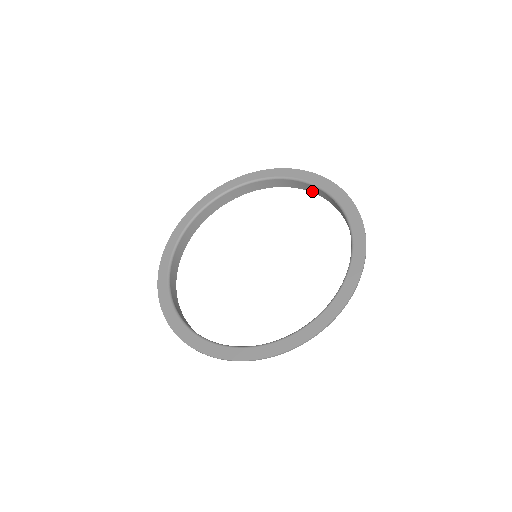
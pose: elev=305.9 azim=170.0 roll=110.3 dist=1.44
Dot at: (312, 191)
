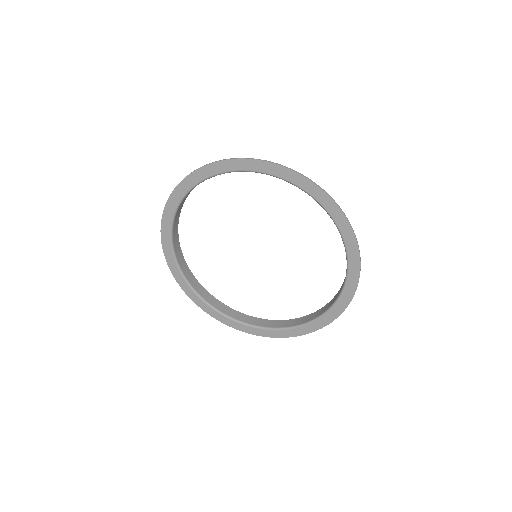
Dot at: occluded
